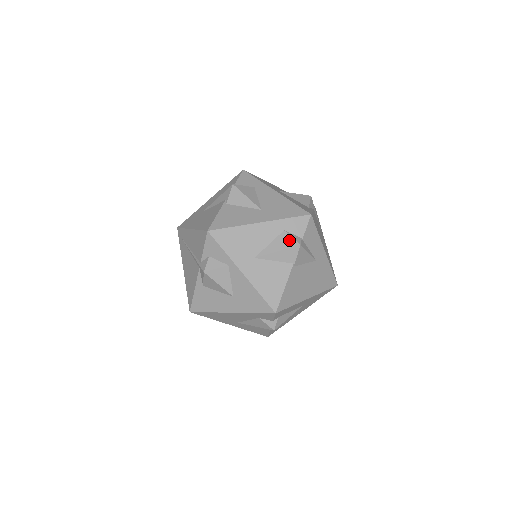
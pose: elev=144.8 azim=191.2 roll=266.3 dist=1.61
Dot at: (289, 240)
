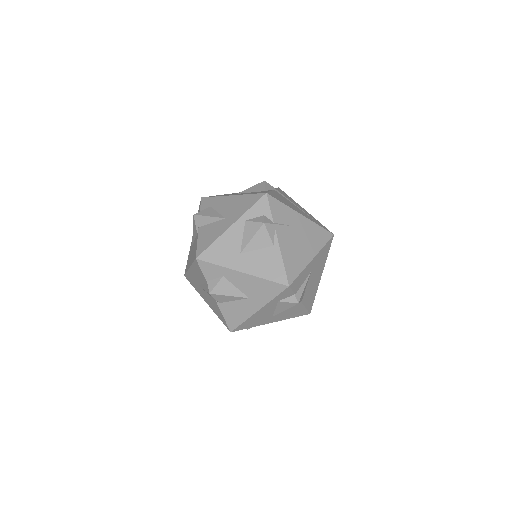
Dot at: (287, 304)
